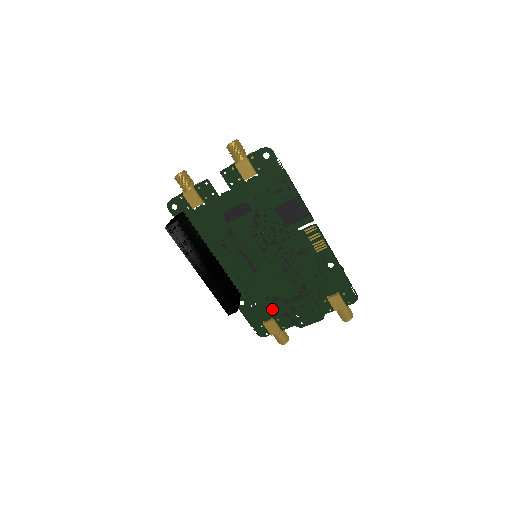
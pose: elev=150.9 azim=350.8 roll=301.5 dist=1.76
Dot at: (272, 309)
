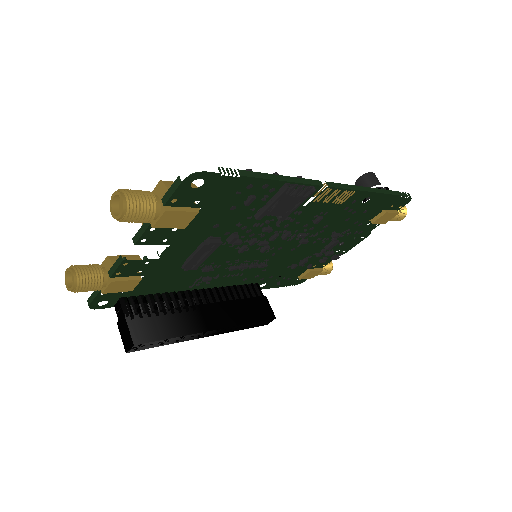
Dot at: (303, 266)
